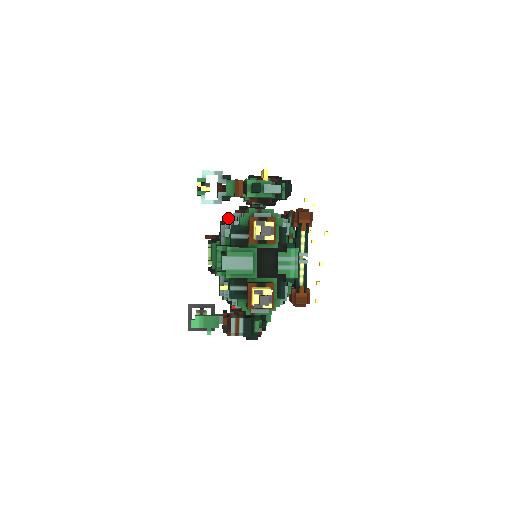
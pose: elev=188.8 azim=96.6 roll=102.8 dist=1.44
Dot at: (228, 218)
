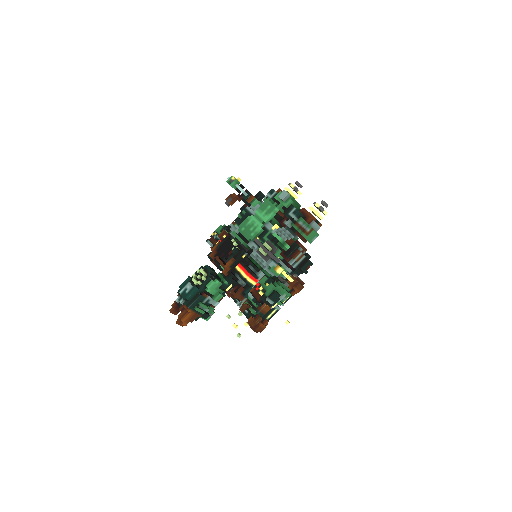
Dot at: (249, 207)
